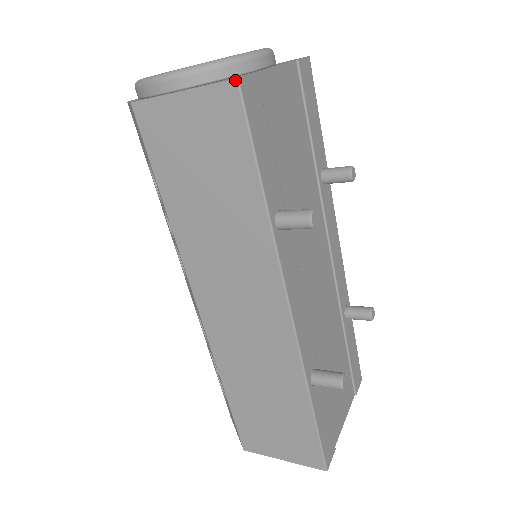
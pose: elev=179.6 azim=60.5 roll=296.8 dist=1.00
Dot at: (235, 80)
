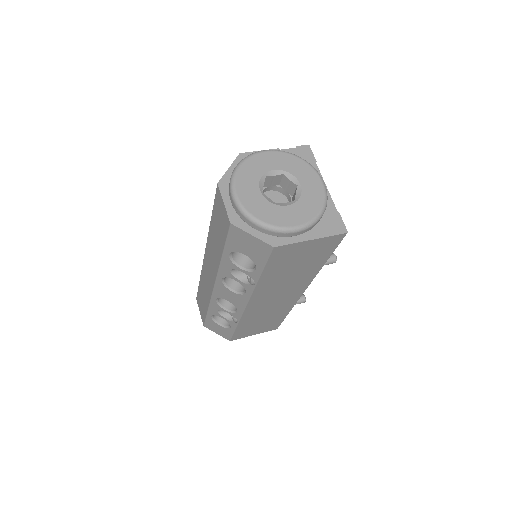
Dot at: (346, 233)
